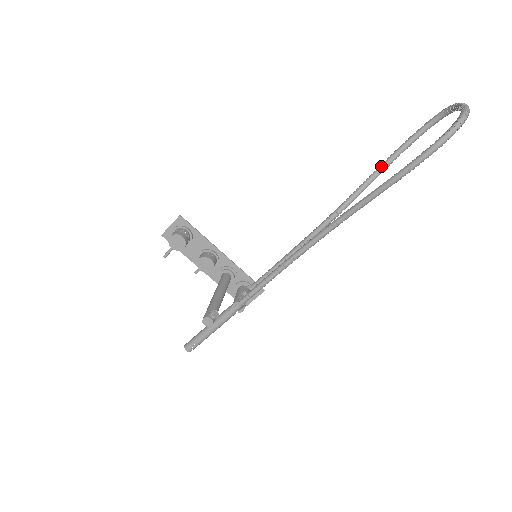
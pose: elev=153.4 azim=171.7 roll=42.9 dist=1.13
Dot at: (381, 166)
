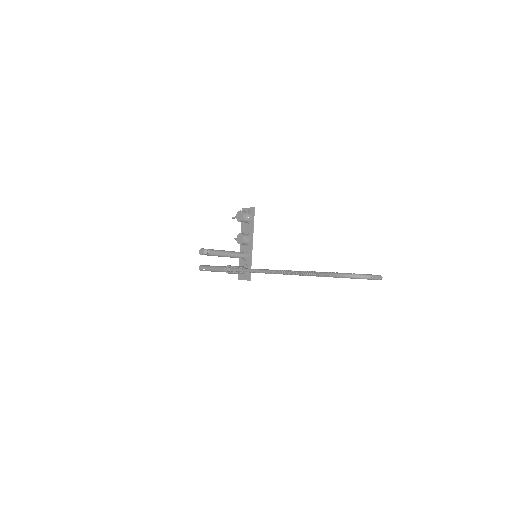
Dot at: occluded
